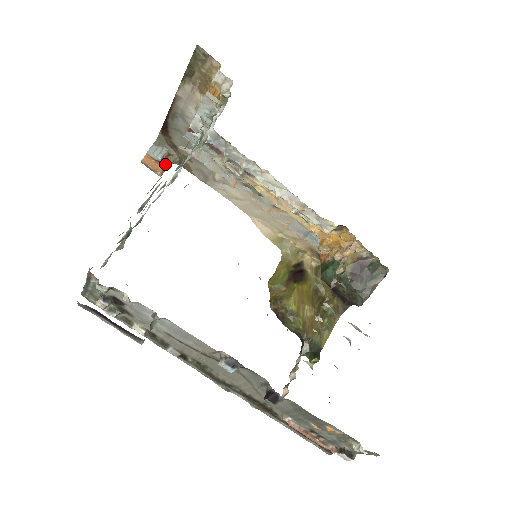
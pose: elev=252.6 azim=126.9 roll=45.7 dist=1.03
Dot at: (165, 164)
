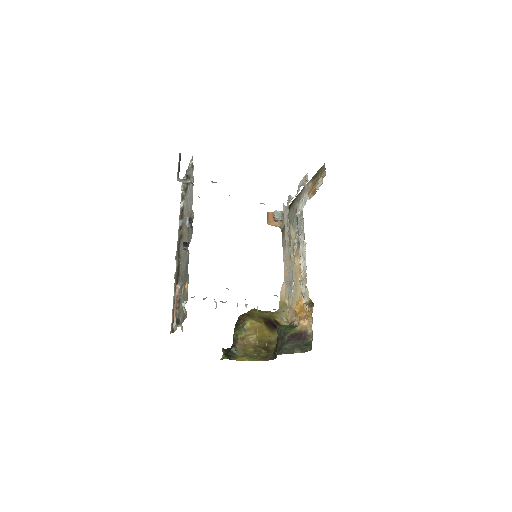
Dot at: (276, 223)
